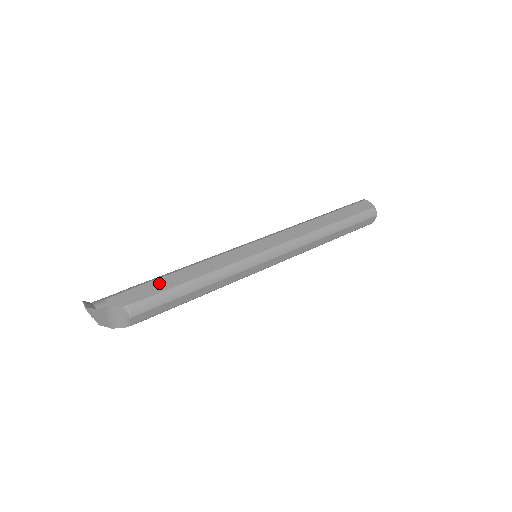
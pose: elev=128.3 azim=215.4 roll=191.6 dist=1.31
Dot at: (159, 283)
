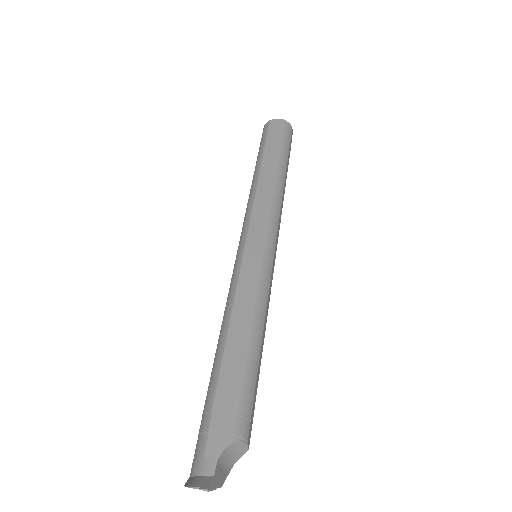
Dot at: (227, 376)
